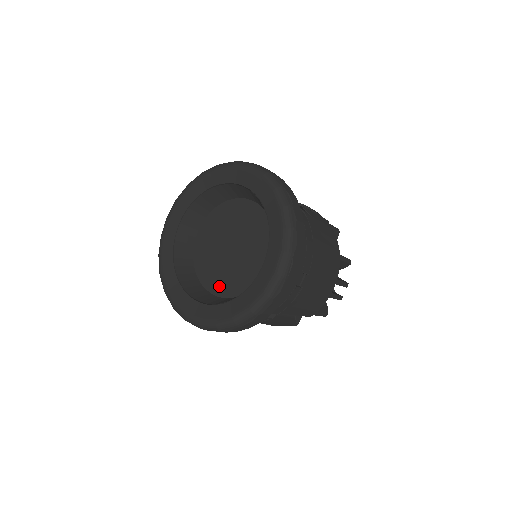
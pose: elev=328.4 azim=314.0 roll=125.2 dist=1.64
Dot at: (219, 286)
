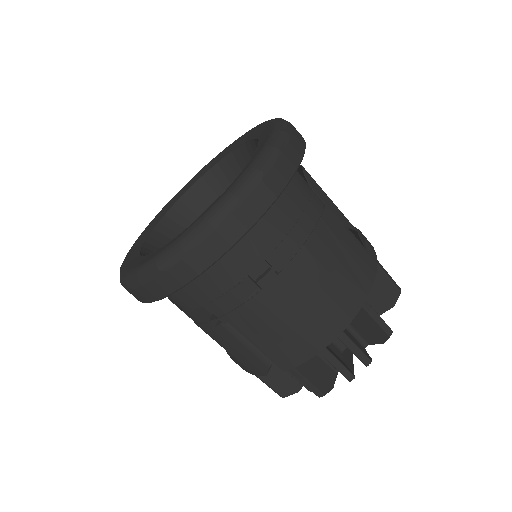
Dot at: occluded
